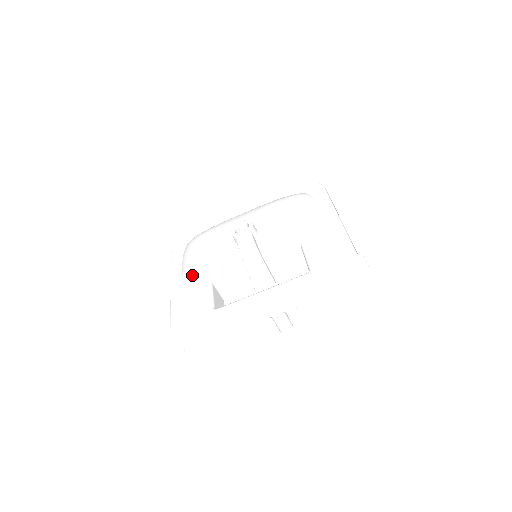
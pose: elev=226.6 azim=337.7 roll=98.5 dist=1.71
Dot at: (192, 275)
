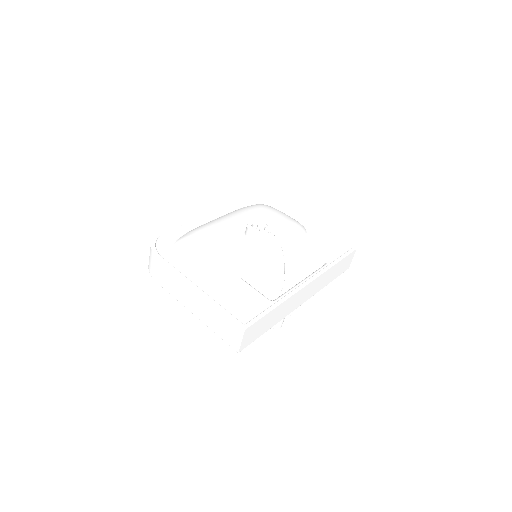
Dot at: (222, 273)
